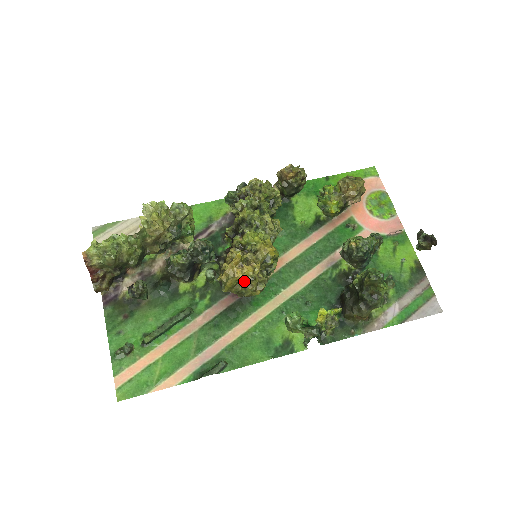
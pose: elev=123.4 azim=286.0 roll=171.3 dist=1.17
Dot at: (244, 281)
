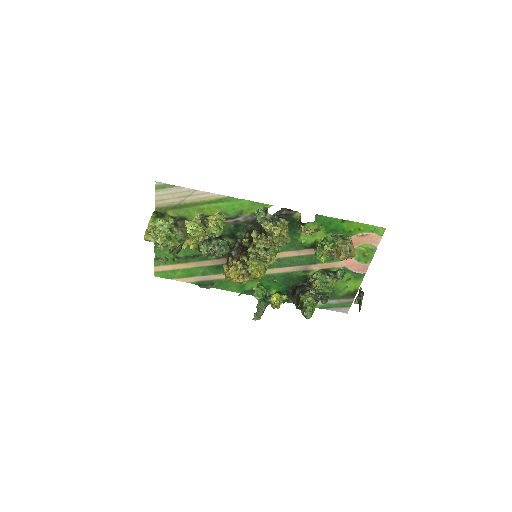
Dot at: occluded
